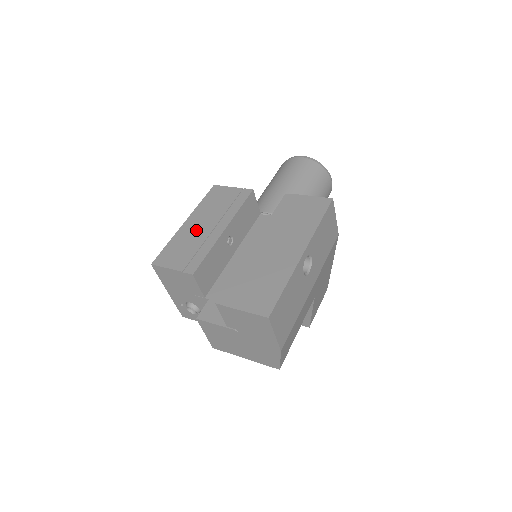
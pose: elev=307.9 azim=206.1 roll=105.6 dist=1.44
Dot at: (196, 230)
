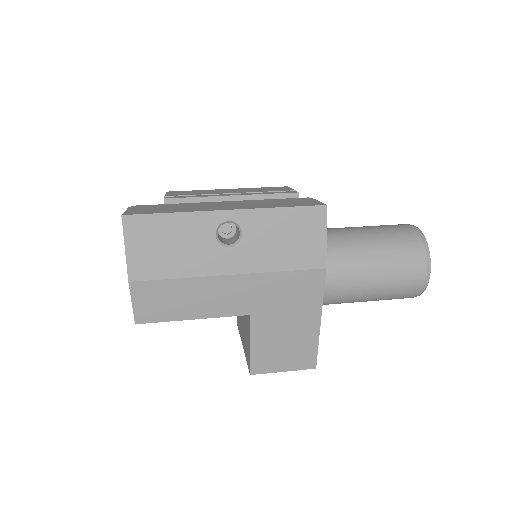
Dot at: (220, 191)
